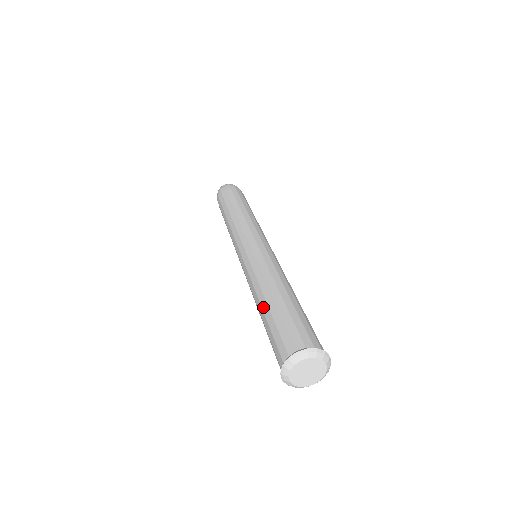
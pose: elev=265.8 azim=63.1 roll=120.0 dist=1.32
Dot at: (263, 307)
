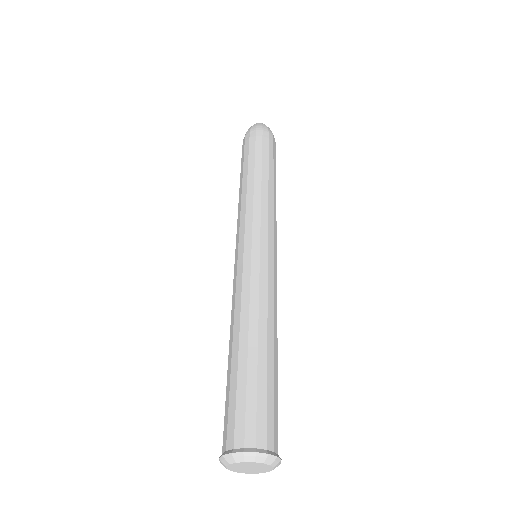
Dot at: (229, 356)
